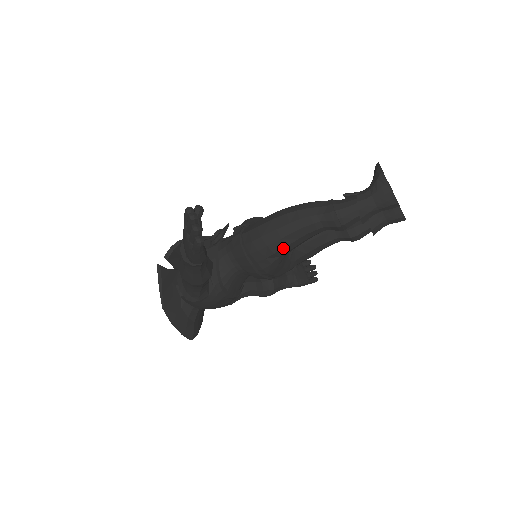
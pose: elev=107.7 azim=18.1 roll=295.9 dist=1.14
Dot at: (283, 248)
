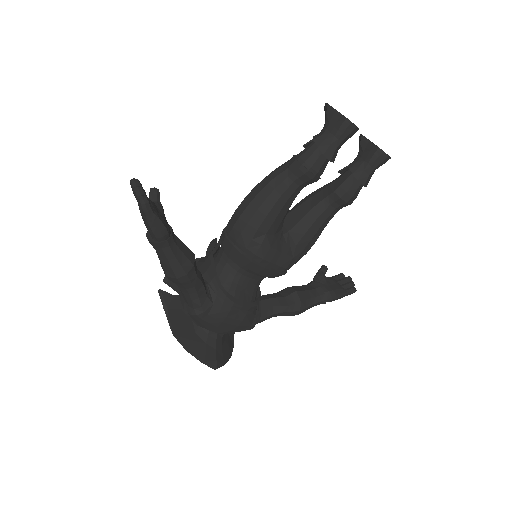
Dot at: (263, 220)
